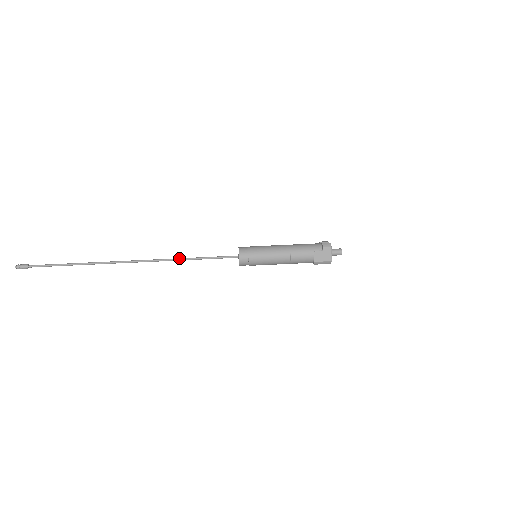
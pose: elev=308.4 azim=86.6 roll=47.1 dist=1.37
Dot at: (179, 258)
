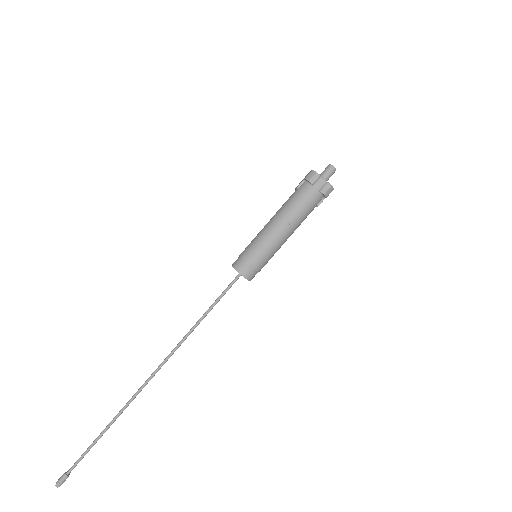
Dot at: (190, 333)
